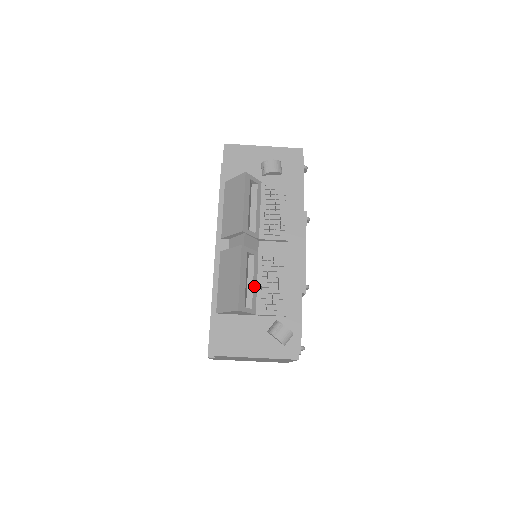
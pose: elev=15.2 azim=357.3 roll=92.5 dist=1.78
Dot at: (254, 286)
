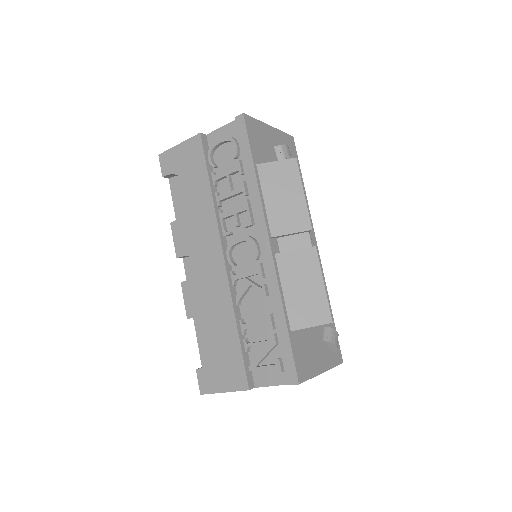
Dot at: occluded
